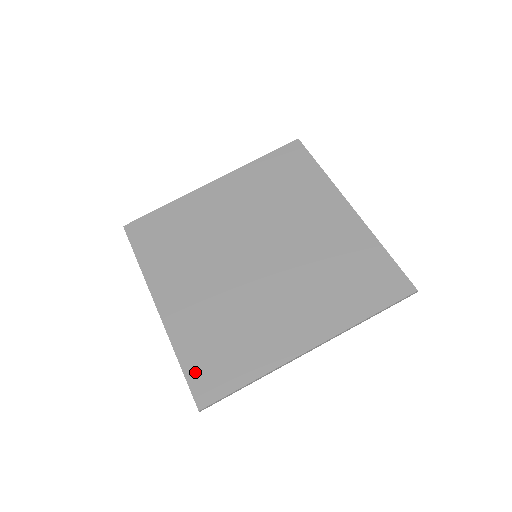
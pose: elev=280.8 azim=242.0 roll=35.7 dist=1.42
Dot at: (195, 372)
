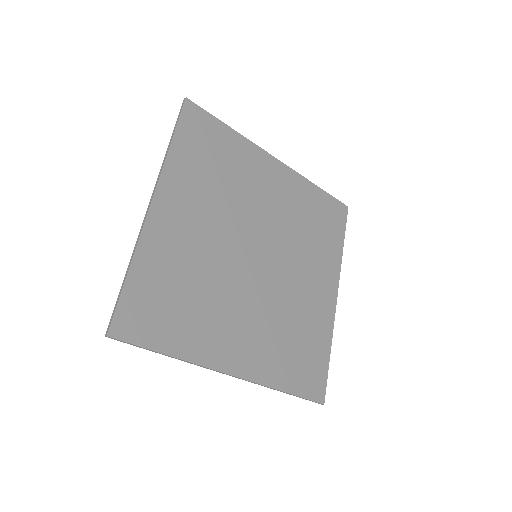
Dot at: (302, 386)
